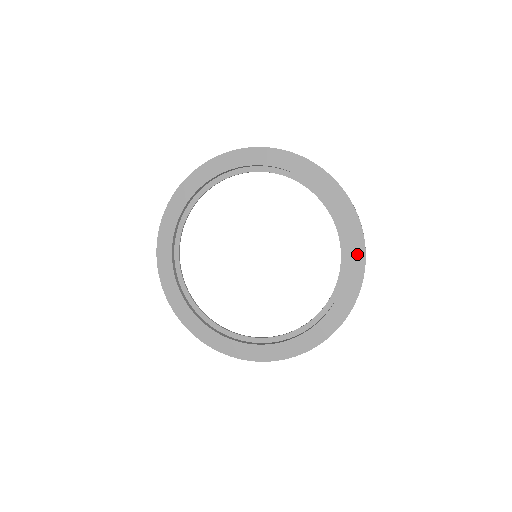
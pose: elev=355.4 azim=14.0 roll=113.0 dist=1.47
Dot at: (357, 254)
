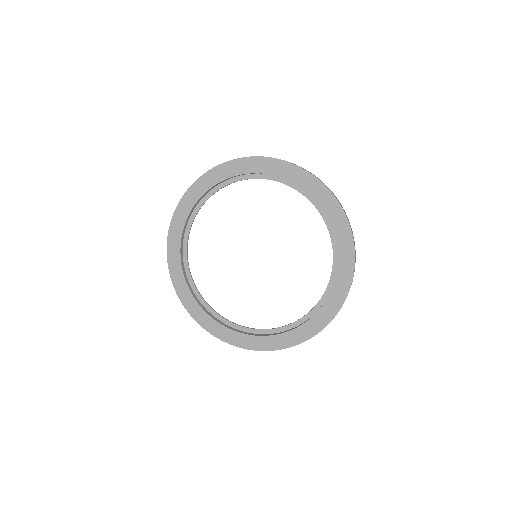
Dot at: (346, 242)
